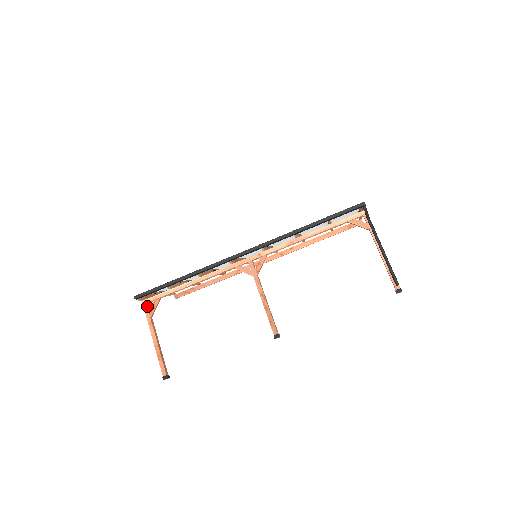
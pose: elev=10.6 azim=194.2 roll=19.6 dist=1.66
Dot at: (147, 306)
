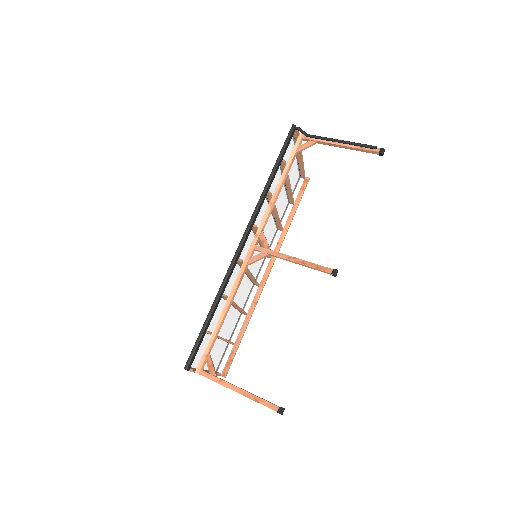
Dot at: (204, 371)
